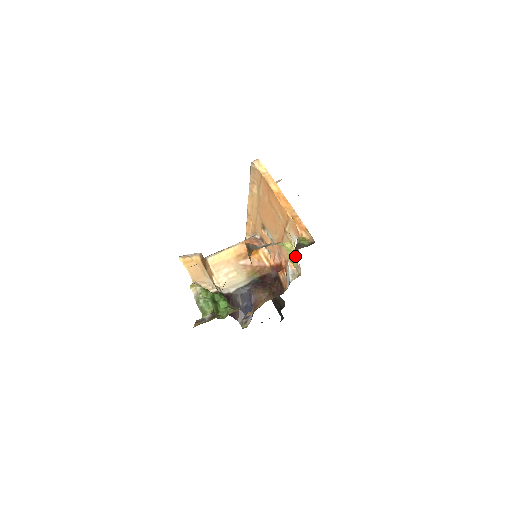
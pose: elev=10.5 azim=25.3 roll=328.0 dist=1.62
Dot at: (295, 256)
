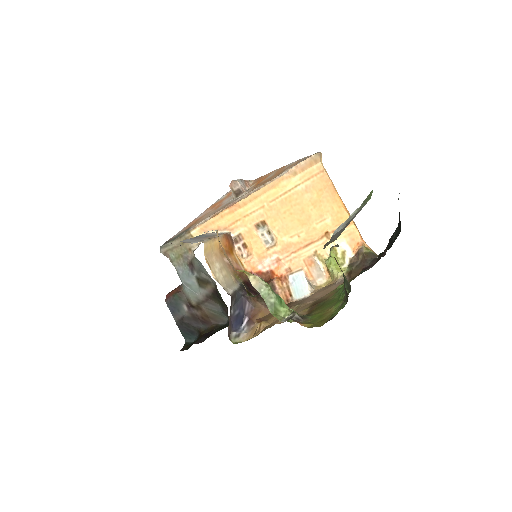
Dot at: (339, 265)
